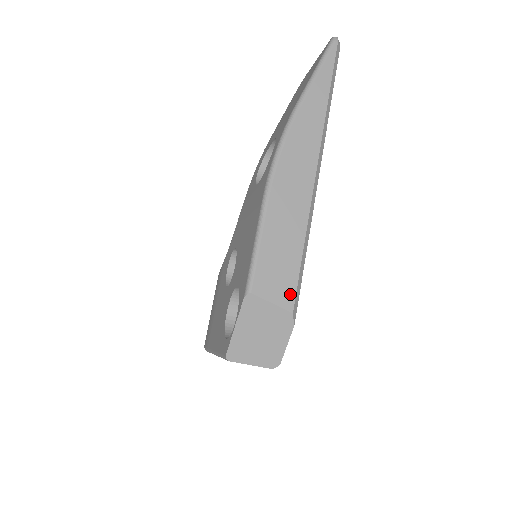
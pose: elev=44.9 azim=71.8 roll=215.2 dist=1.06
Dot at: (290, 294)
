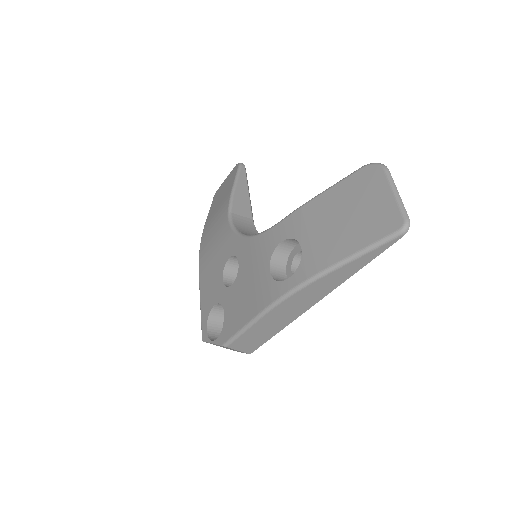
Dot at: (253, 349)
